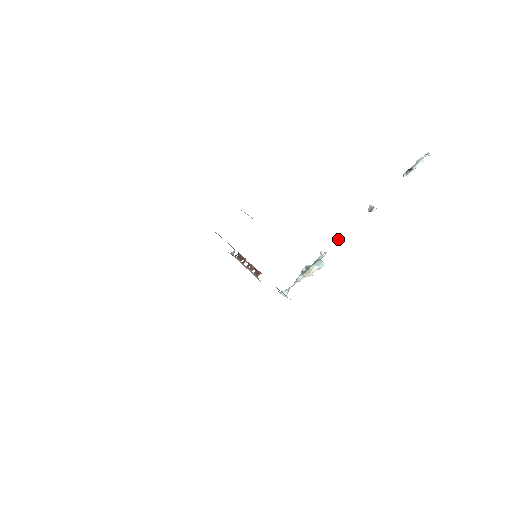
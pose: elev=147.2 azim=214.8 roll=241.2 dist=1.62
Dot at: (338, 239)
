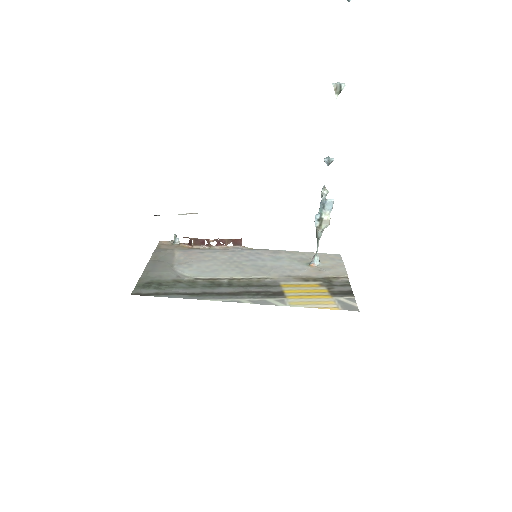
Dot at: (328, 162)
